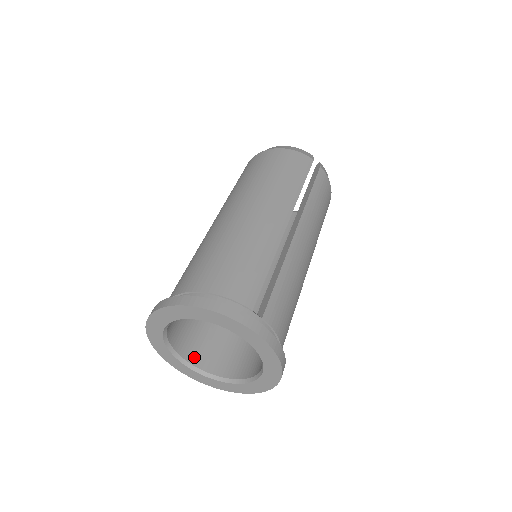
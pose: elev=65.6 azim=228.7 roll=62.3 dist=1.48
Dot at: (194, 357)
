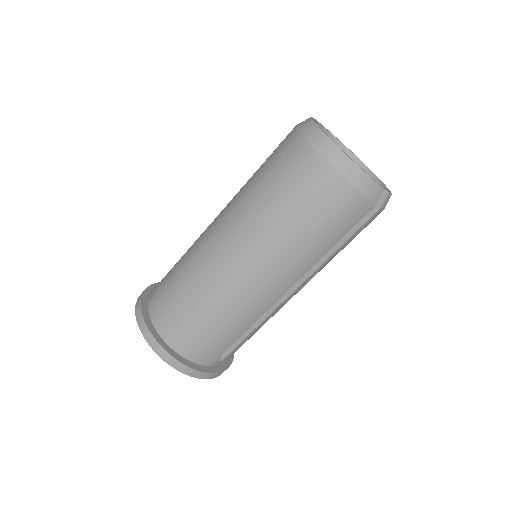
Dot at: occluded
